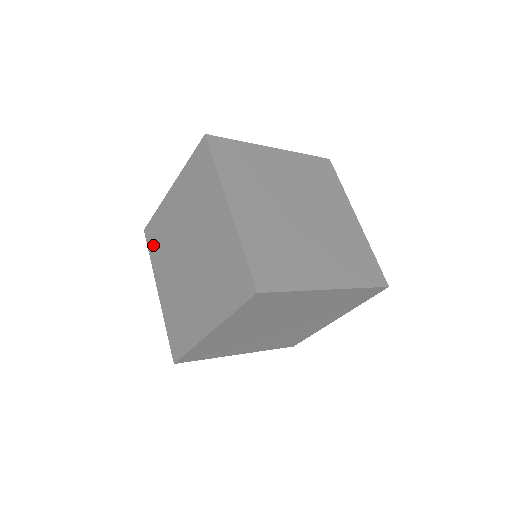
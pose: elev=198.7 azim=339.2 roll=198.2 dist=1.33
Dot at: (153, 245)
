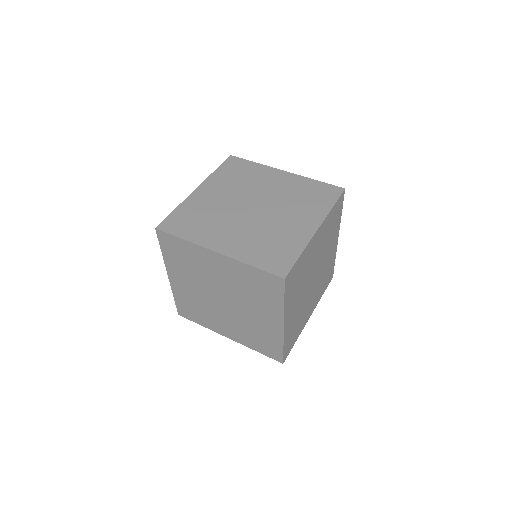
Dot at: (184, 228)
